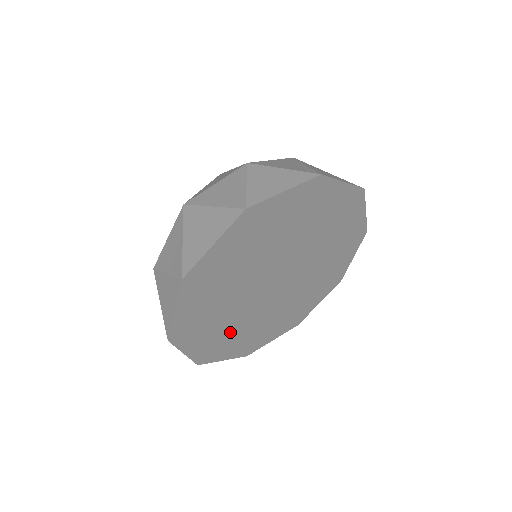
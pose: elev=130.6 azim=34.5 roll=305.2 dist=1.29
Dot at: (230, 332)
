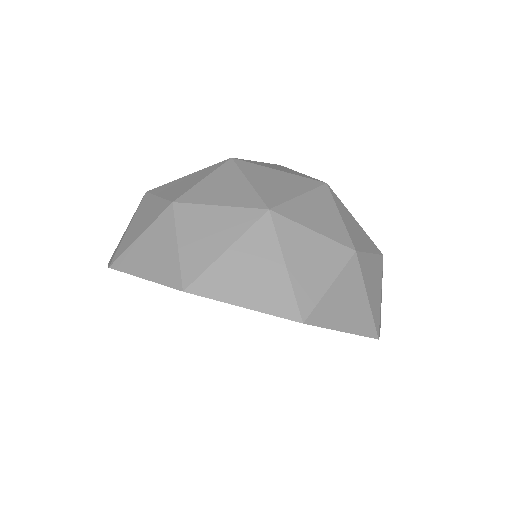
Dot at: occluded
